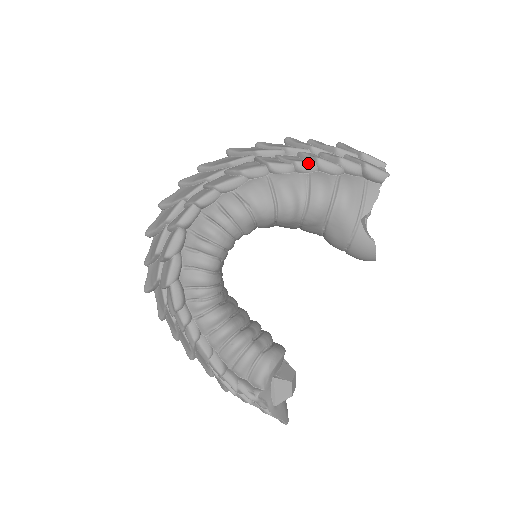
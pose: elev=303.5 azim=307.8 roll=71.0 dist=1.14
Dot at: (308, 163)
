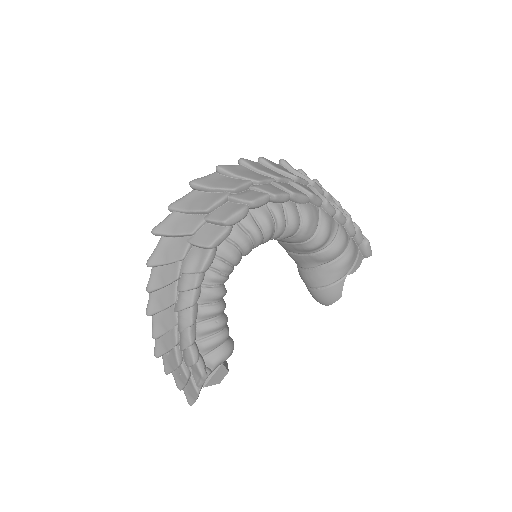
Dot at: (344, 217)
